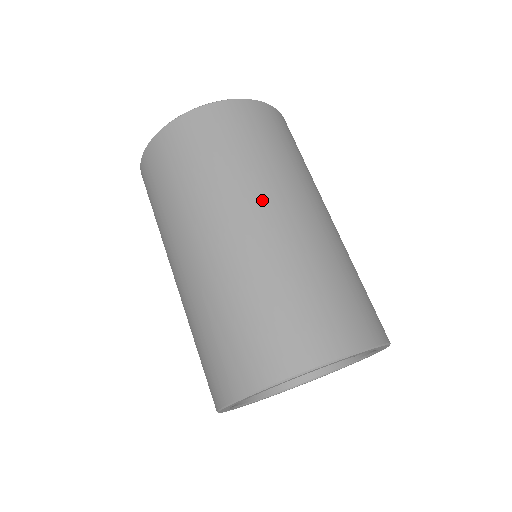
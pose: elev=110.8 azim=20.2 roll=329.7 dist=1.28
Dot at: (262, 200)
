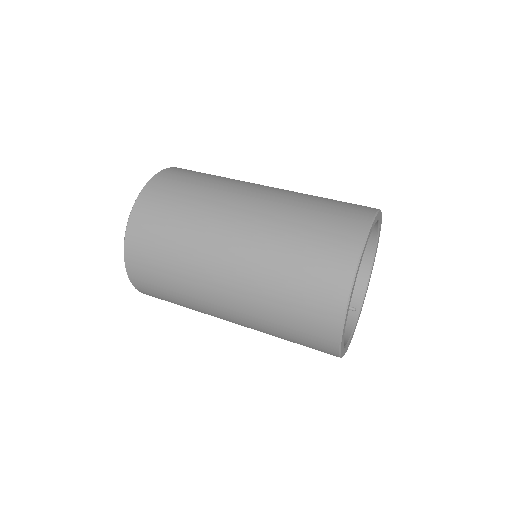
Dot at: occluded
